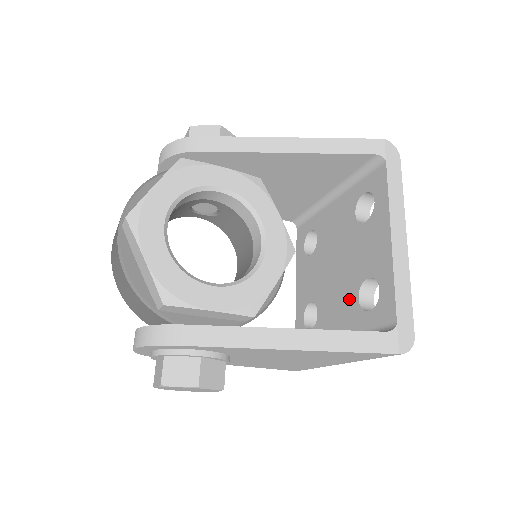
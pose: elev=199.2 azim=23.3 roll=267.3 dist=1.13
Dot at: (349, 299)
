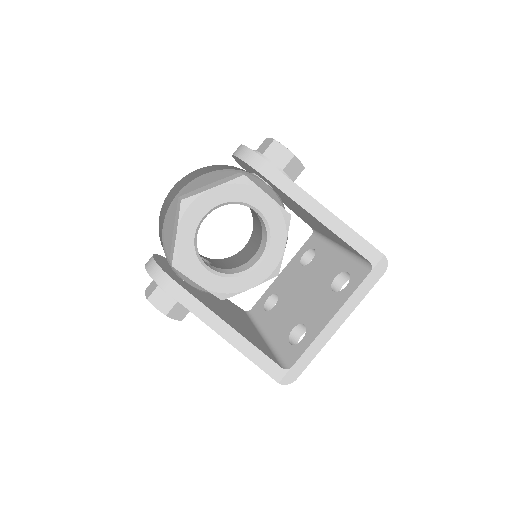
Dot at: (290, 323)
